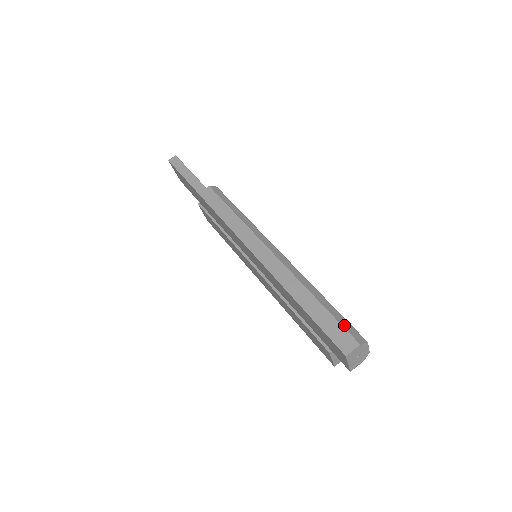
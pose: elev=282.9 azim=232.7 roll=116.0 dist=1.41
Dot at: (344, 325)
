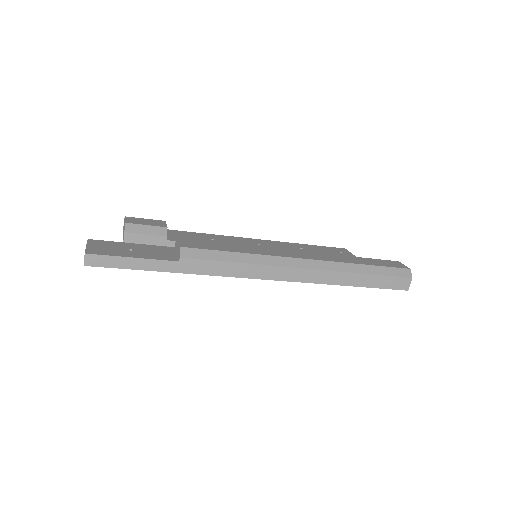
Dot at: (395, 274)
